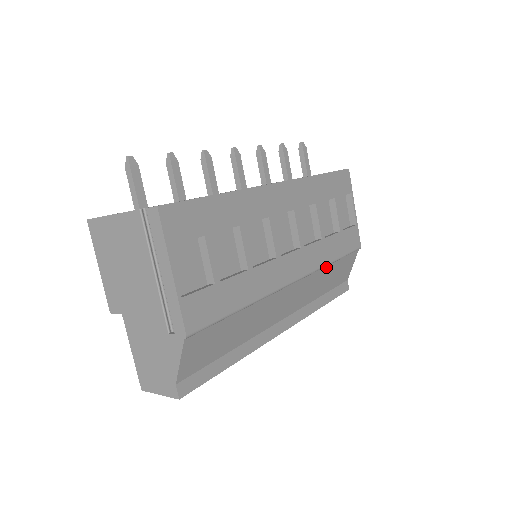
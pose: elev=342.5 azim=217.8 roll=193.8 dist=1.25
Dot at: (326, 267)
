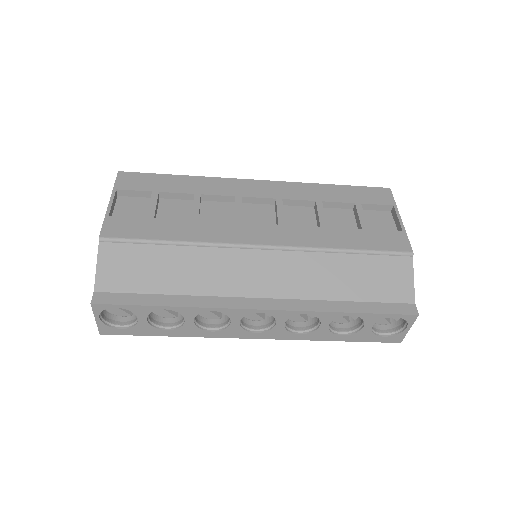
Dot at: (331, 255)
